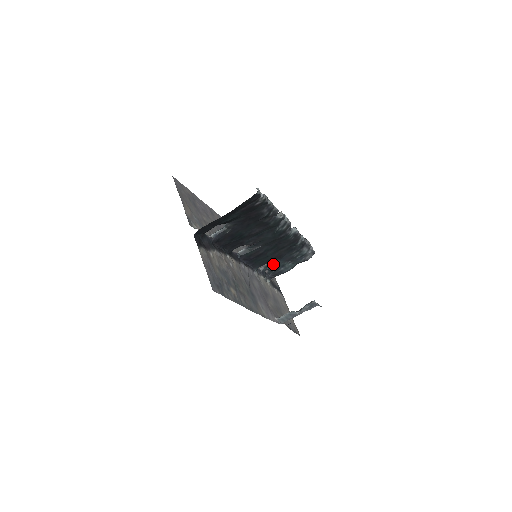
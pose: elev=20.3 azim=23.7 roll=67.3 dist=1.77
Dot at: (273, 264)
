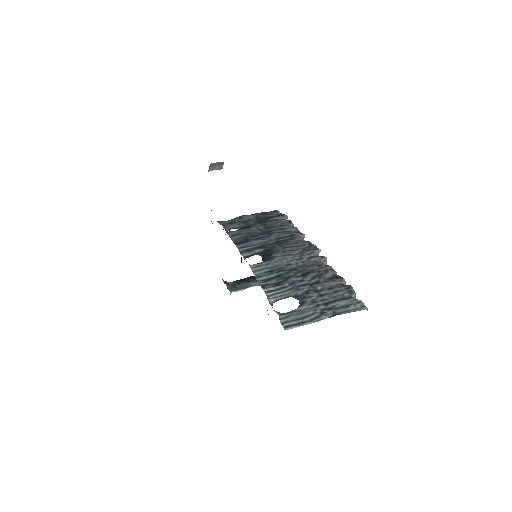
Dot at: occluded
